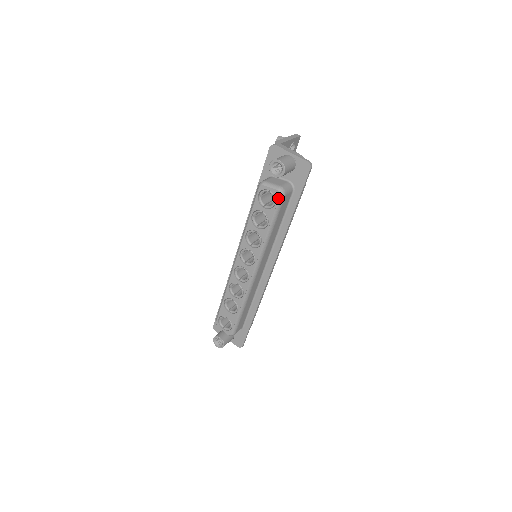
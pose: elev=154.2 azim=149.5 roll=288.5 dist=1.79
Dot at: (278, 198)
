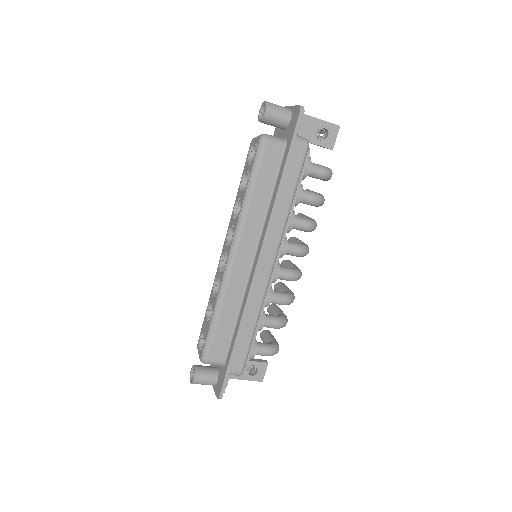
Dot at: (258, 145)
